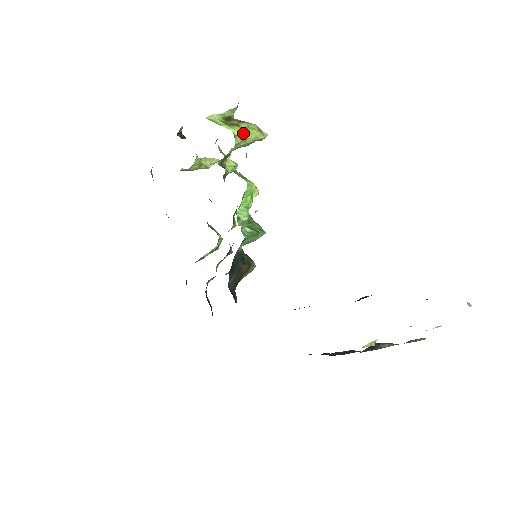
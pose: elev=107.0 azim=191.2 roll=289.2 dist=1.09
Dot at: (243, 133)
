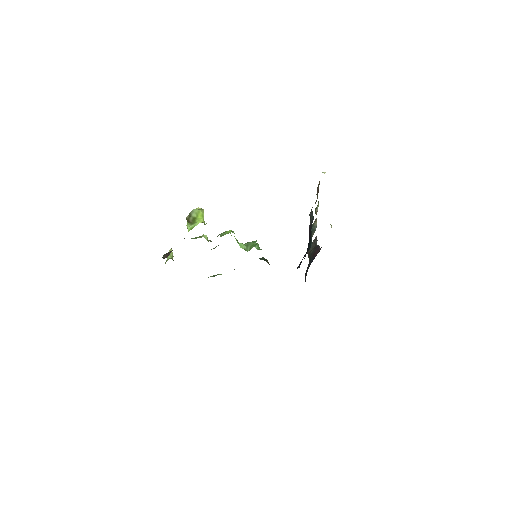
Dot at: (201, 218)
